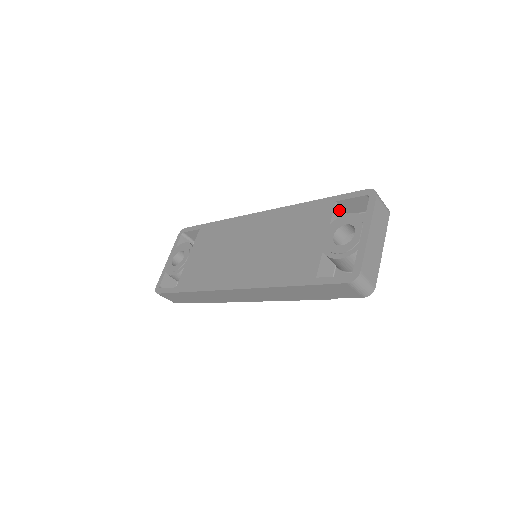
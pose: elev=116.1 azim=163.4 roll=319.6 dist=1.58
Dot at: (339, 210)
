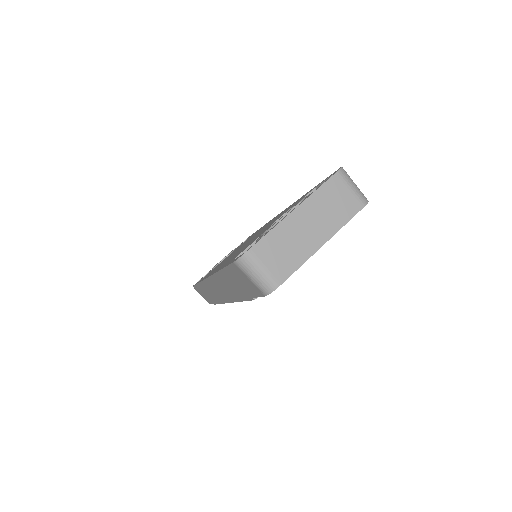
Dot at: occluded
